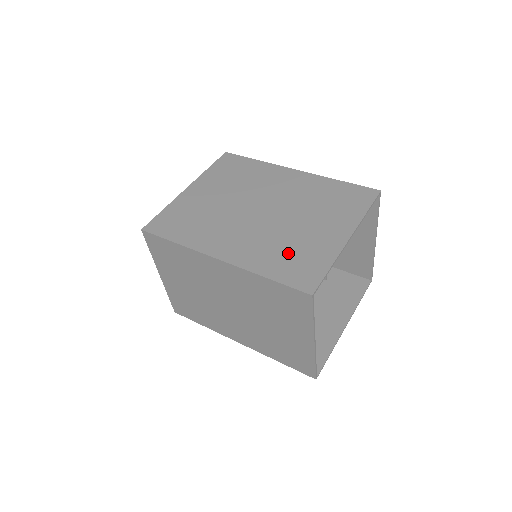
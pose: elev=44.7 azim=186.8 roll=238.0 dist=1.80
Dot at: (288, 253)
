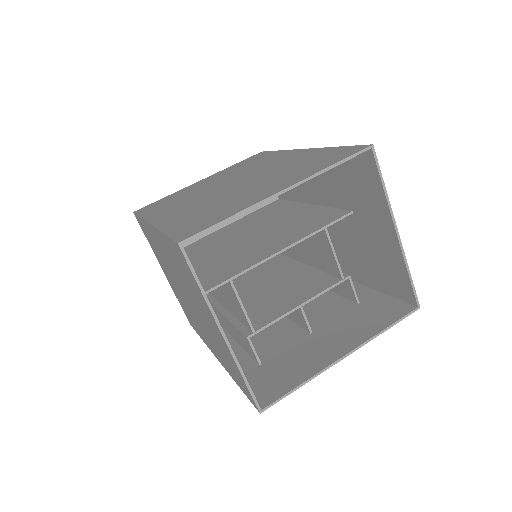
Dot at: (207, 212)
